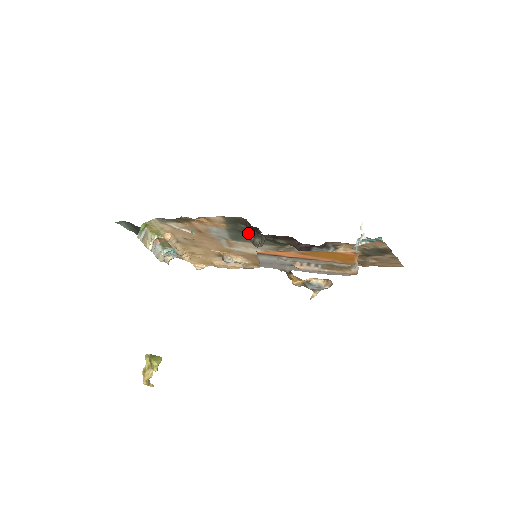
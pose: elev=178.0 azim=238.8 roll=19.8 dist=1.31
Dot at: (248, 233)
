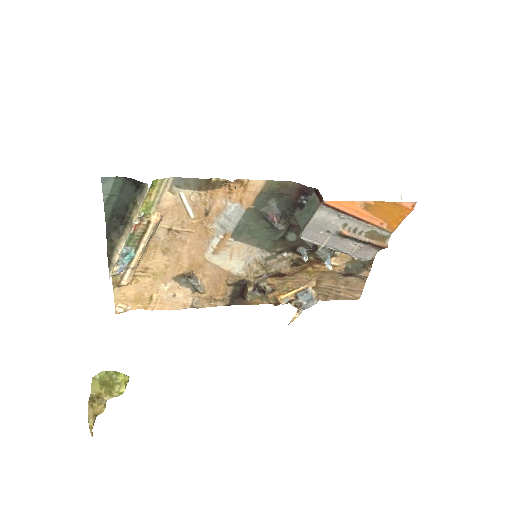
Dot at: (275, 213)
